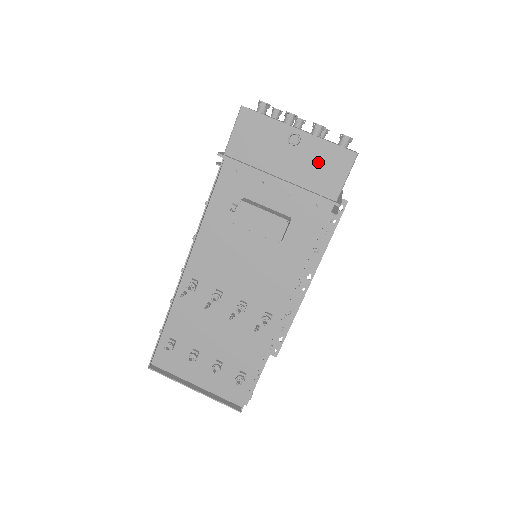
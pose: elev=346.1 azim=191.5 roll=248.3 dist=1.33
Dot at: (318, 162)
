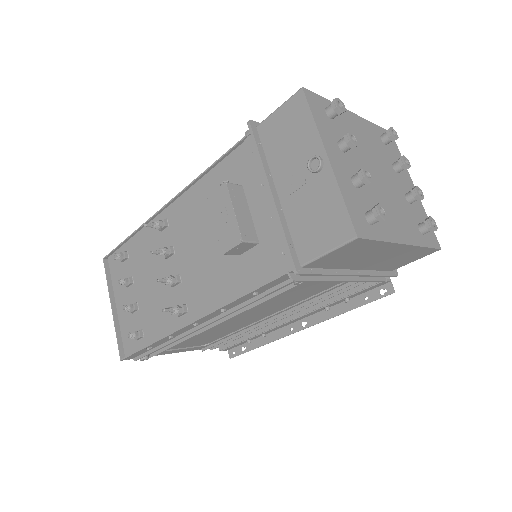
Dot at: (317, 209)
